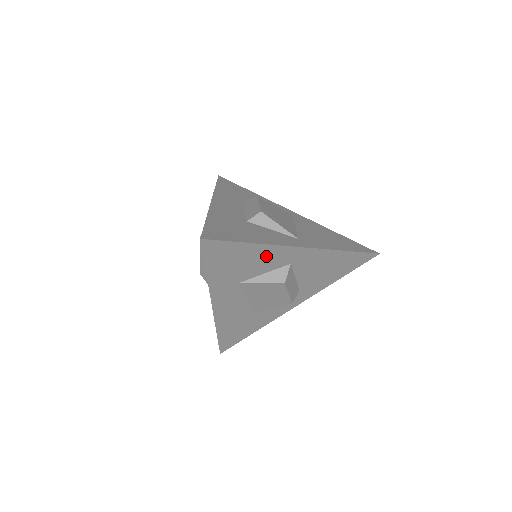
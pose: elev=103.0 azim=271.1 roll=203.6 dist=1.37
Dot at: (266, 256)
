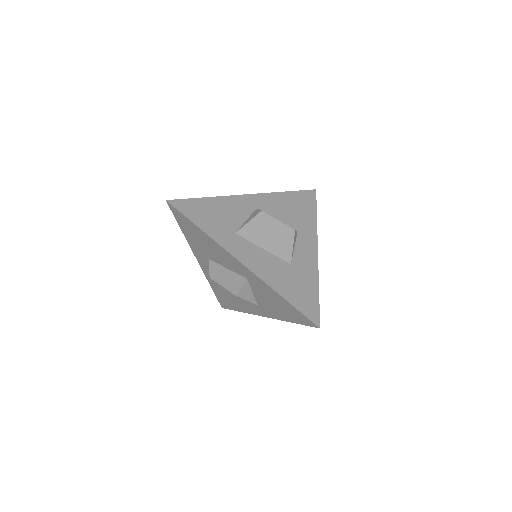
Dot at: (229, 206)
